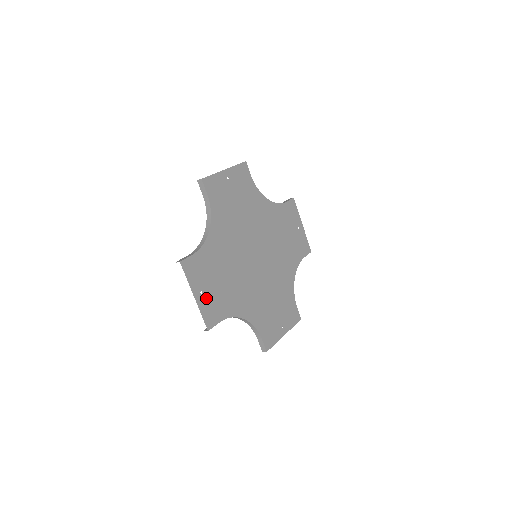
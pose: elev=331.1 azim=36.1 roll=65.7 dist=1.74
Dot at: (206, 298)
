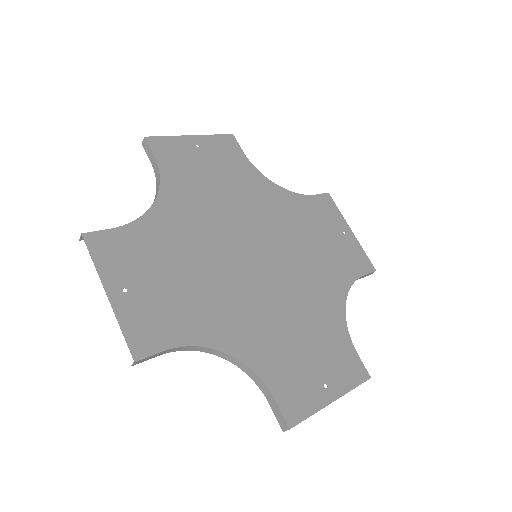
Dot at: (136, 302)
